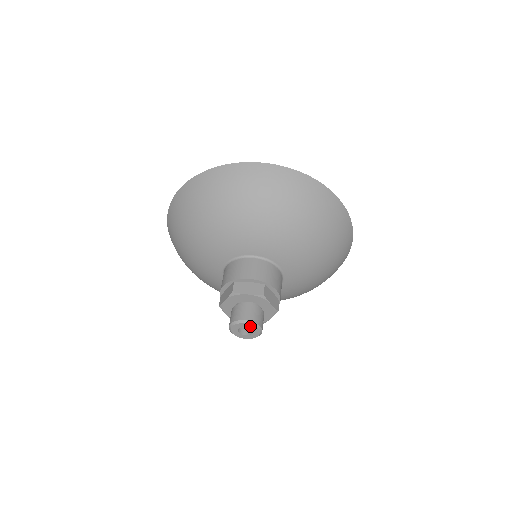
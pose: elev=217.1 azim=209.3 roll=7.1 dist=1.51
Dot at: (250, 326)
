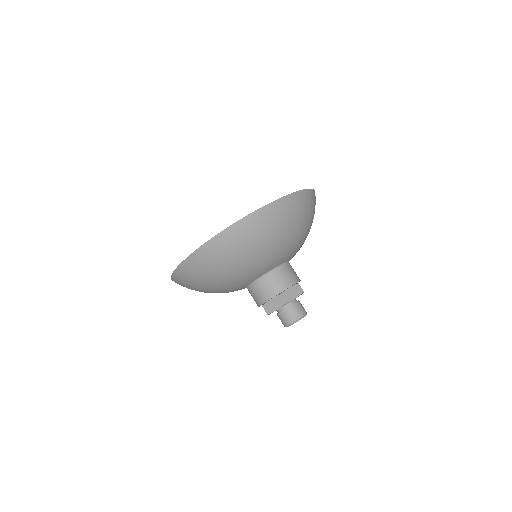
Dot at: (303, 317)
